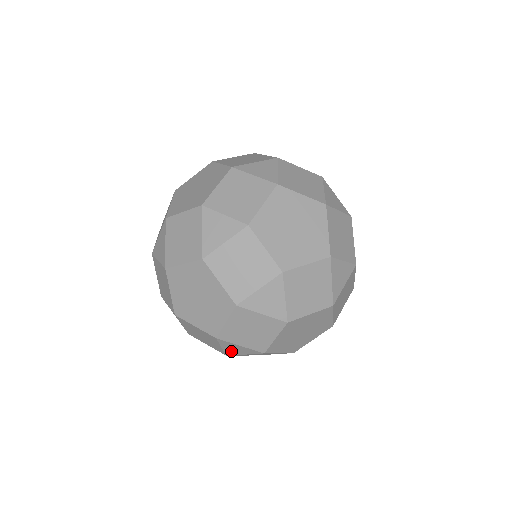
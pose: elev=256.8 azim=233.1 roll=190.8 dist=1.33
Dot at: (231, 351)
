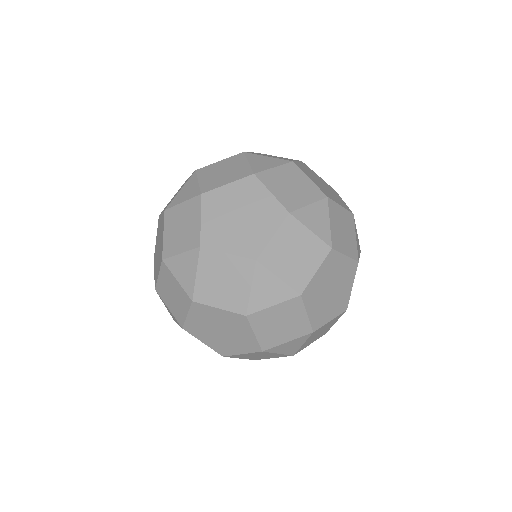
Dot at: (179, 197)
